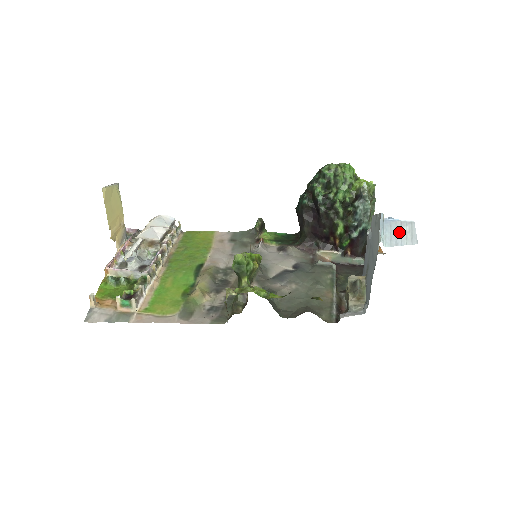
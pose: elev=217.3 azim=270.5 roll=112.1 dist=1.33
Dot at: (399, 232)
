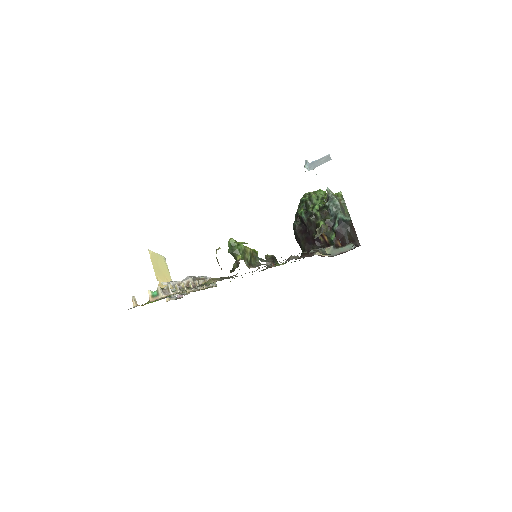
Dot at: (319, 162)
